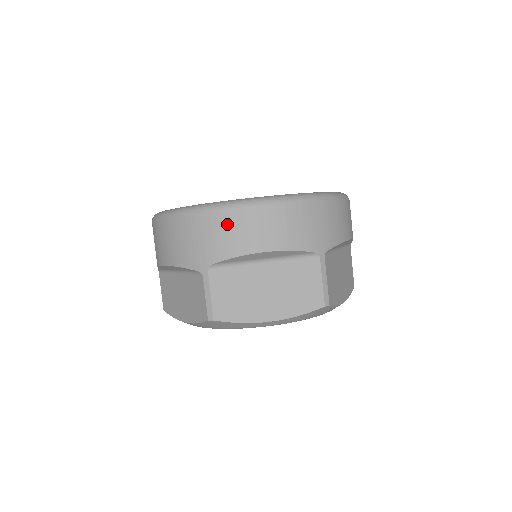
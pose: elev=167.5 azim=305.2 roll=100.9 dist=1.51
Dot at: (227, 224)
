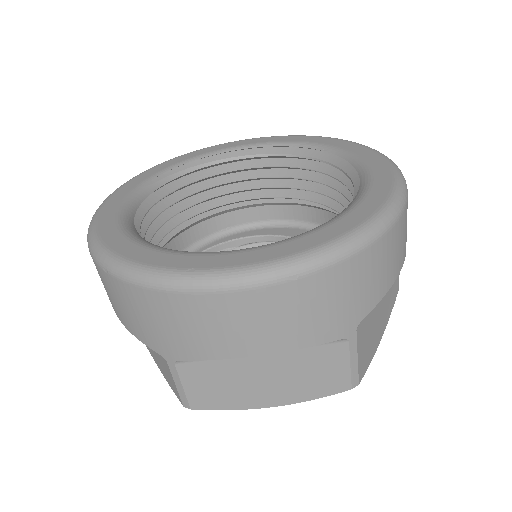
Dot at: (382, 256)
